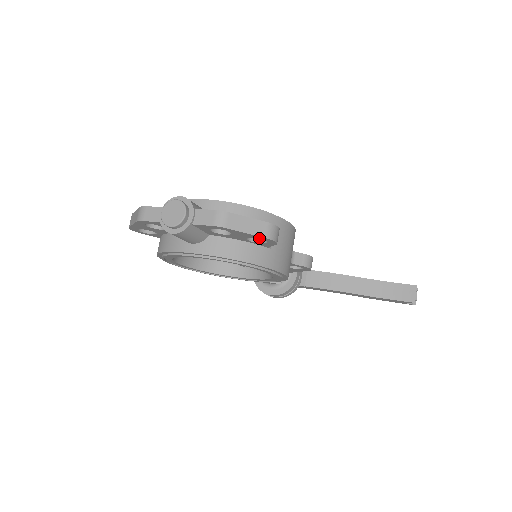
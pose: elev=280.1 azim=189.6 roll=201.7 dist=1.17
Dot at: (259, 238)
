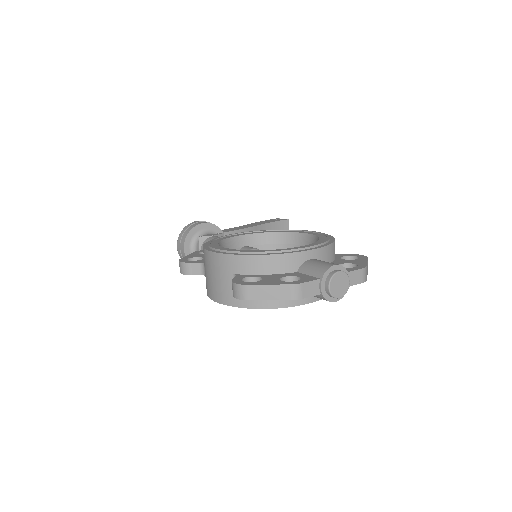
Dot at: occluded
